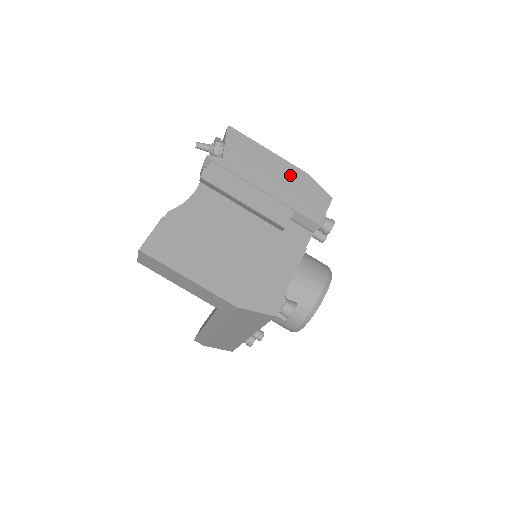
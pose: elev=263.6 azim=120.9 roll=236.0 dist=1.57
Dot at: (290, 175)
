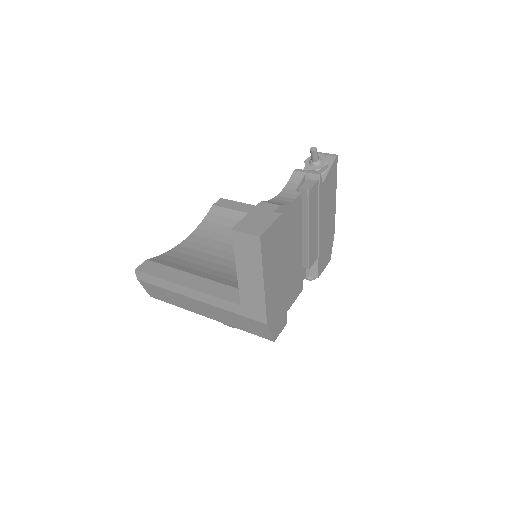
Dot at: (331, 226)
